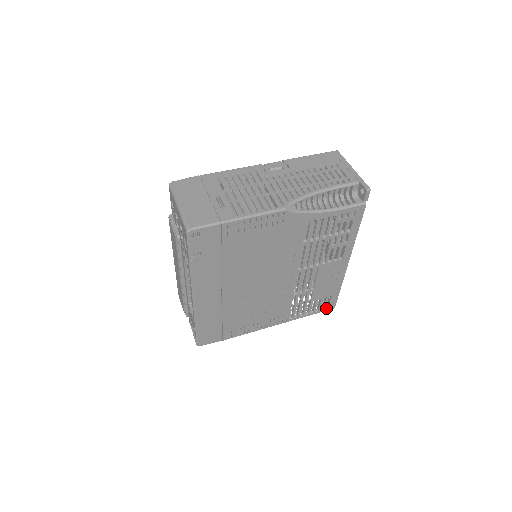
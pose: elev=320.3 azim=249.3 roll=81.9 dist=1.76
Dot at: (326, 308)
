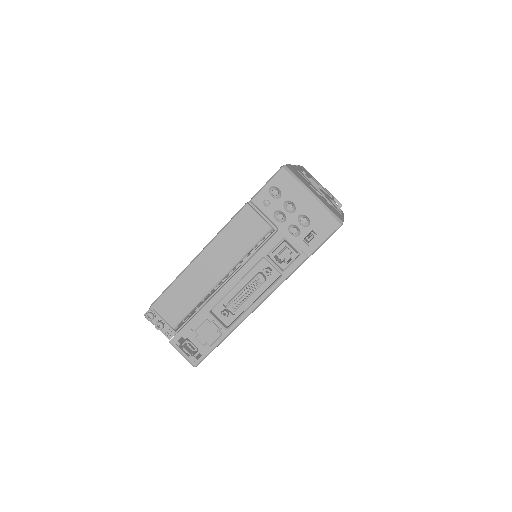
Dot at: occluded
